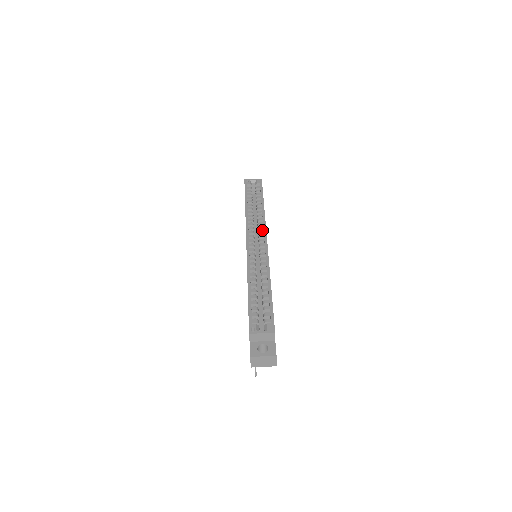
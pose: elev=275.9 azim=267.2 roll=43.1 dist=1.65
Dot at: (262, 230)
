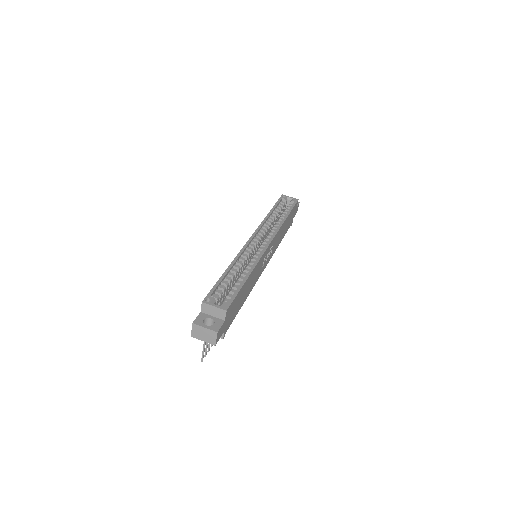
Dot at: (272, 235)
